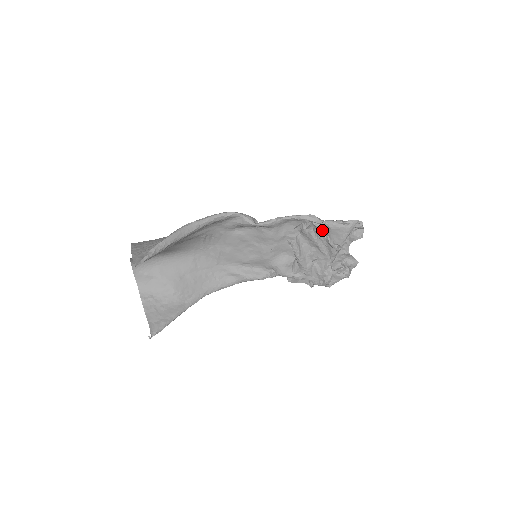
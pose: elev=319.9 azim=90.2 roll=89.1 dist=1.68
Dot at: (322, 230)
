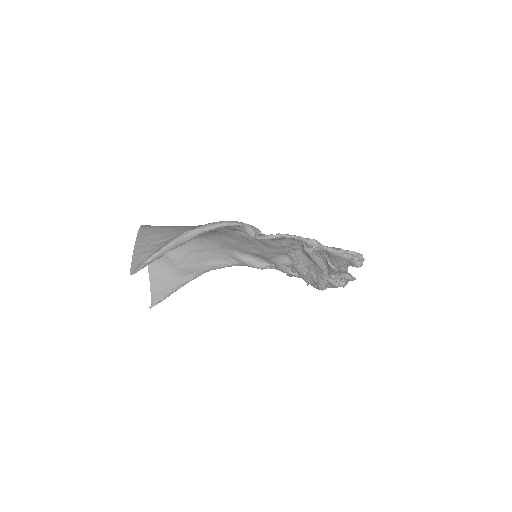
Dot at: occluded
